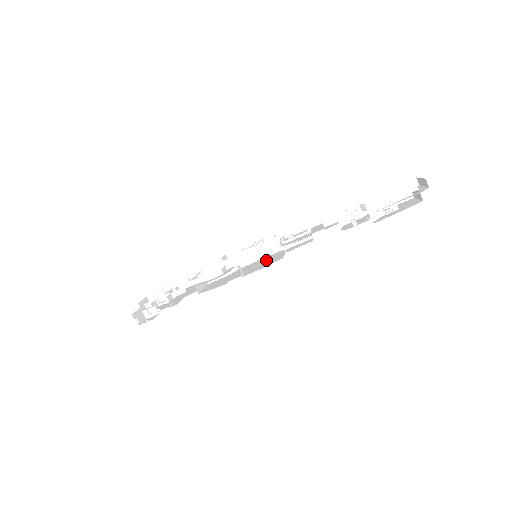
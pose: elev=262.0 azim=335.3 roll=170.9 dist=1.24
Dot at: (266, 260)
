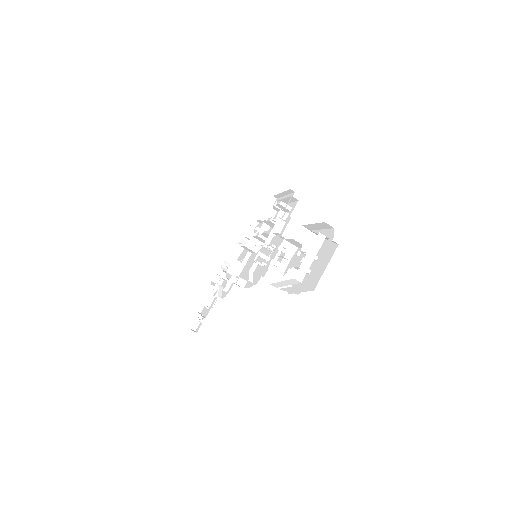
Dot at: (264, 260)
